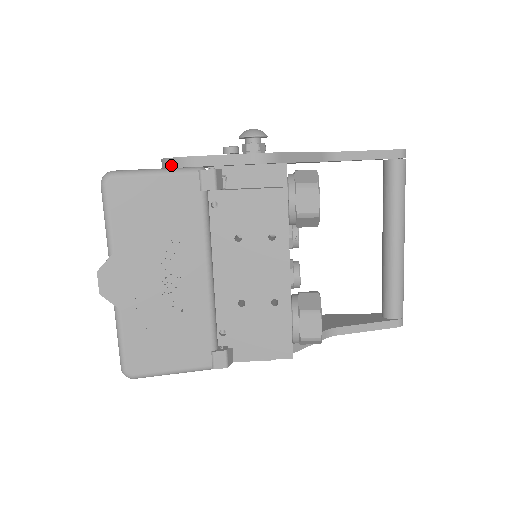
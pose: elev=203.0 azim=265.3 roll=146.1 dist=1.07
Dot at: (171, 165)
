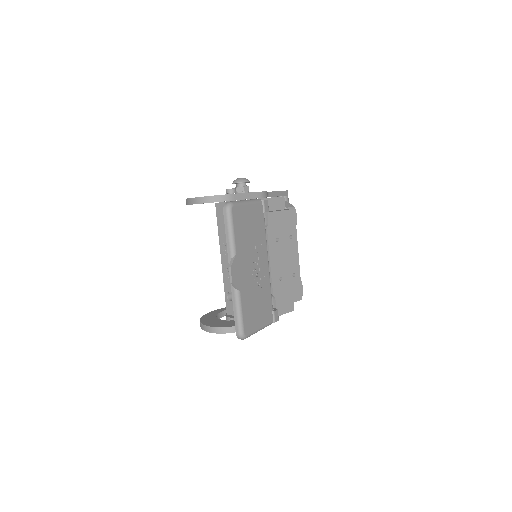
Dot at: (218, 200)
